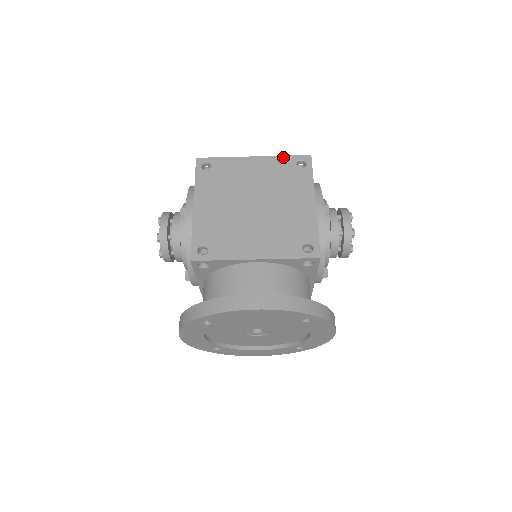
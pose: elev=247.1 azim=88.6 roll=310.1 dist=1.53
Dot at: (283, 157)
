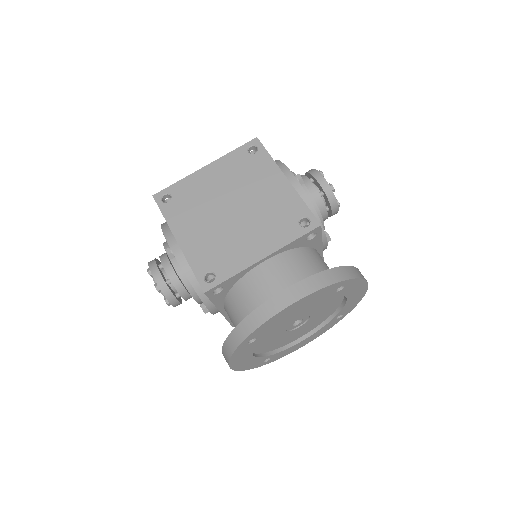
Dot at: (232, 152)
